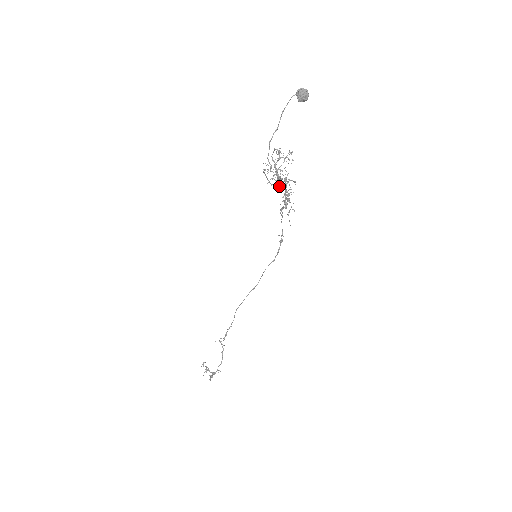
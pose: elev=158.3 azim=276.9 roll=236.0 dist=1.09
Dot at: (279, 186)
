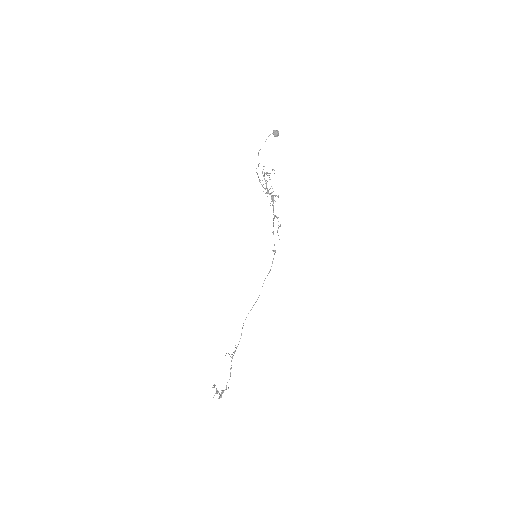
Dot at: occluded
